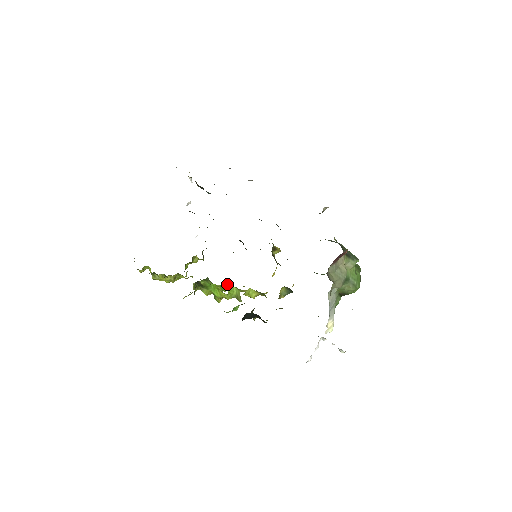
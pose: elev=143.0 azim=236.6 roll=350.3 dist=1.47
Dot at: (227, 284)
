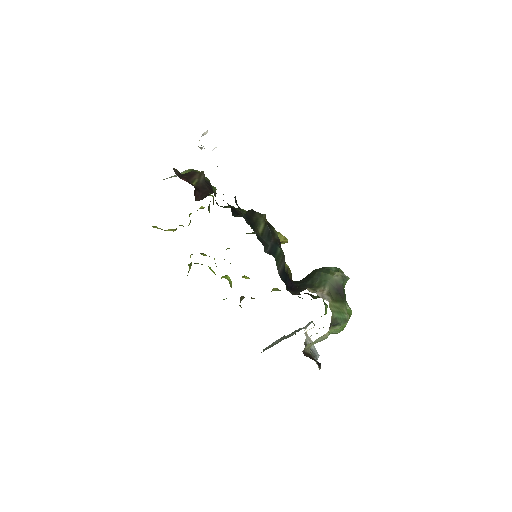
Dot at: occluded
